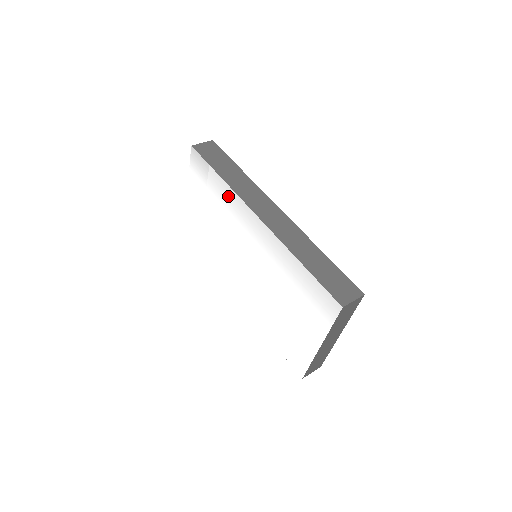
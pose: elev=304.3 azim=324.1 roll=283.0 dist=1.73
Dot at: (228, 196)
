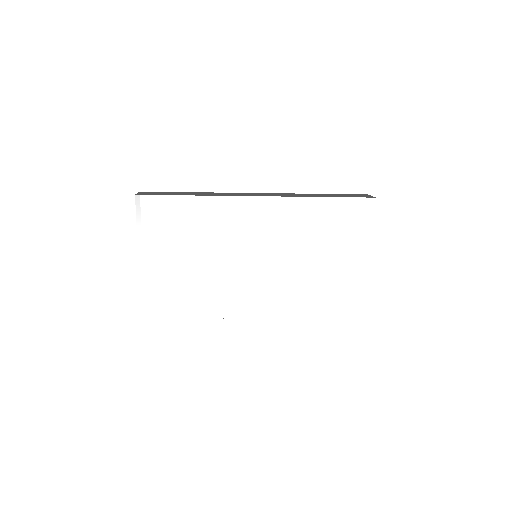
Dot at: (212, 208)
